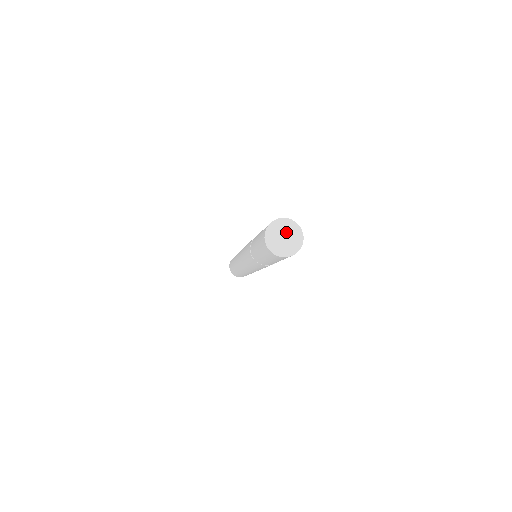
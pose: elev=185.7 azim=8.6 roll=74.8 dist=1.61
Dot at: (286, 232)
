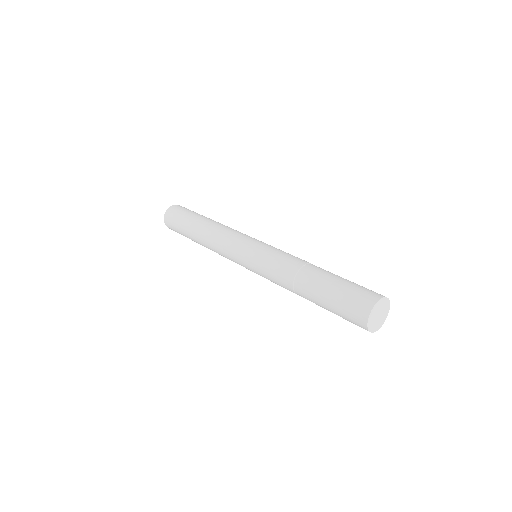
Dot at: (379, 311)
